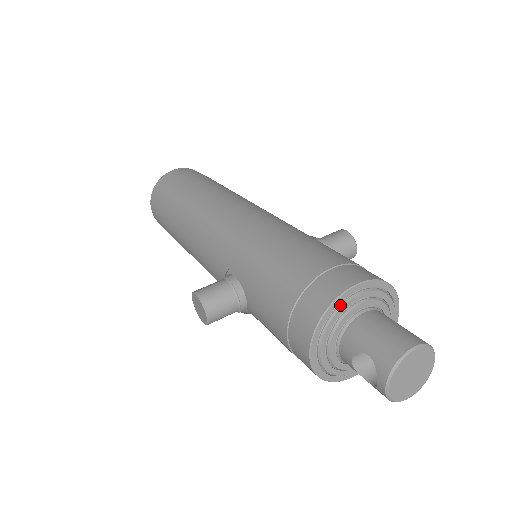
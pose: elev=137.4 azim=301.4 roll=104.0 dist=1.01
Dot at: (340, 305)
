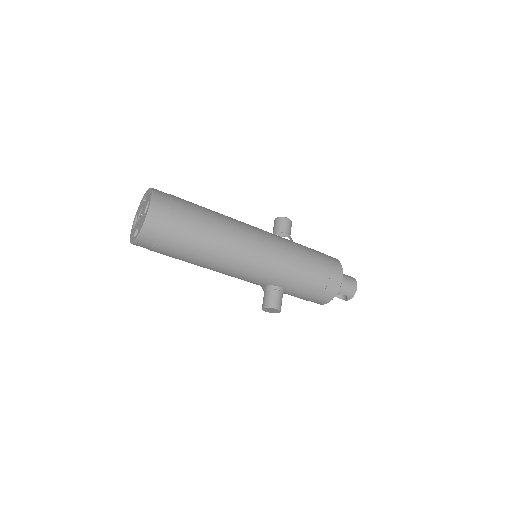
Dot at: (339, 286)
